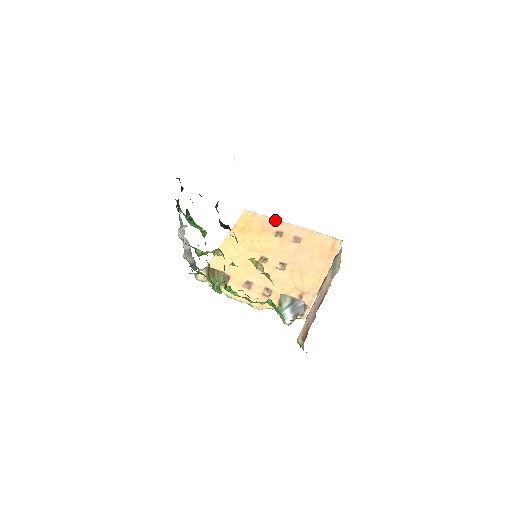
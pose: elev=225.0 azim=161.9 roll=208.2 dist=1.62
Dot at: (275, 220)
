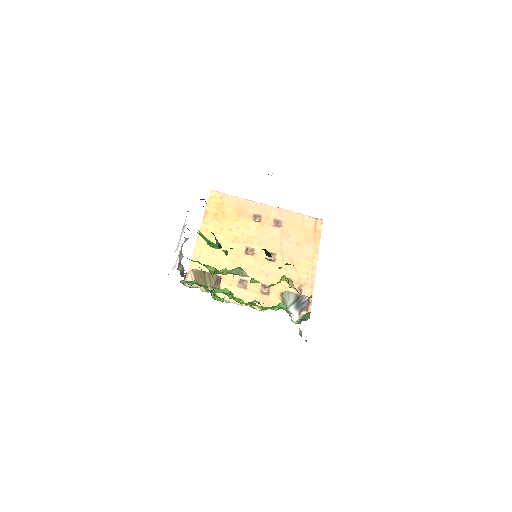
Dot at: (248, 201)
